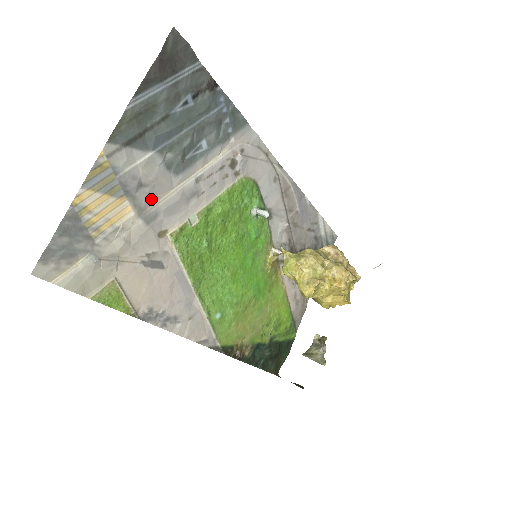
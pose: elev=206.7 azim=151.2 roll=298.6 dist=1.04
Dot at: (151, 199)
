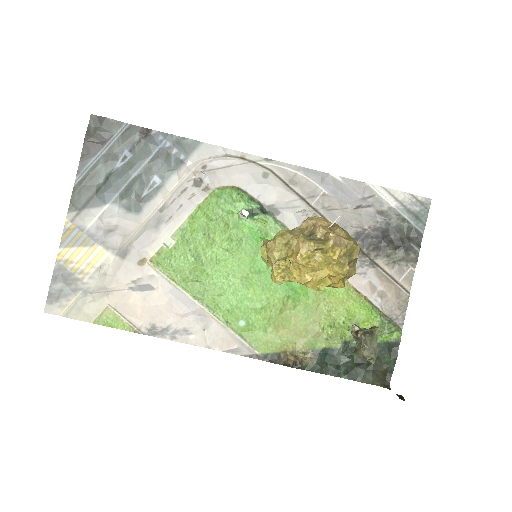
Dot at: (122, 239)
